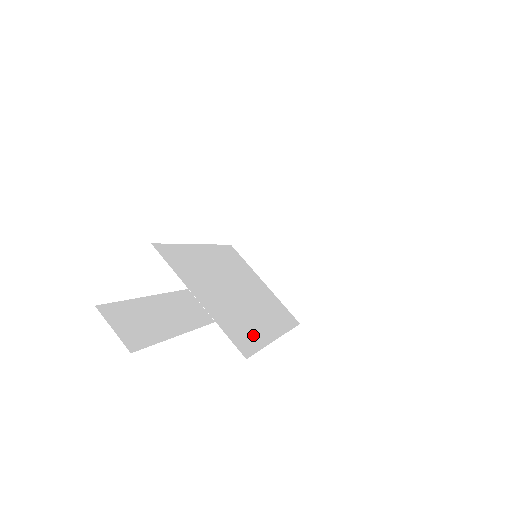
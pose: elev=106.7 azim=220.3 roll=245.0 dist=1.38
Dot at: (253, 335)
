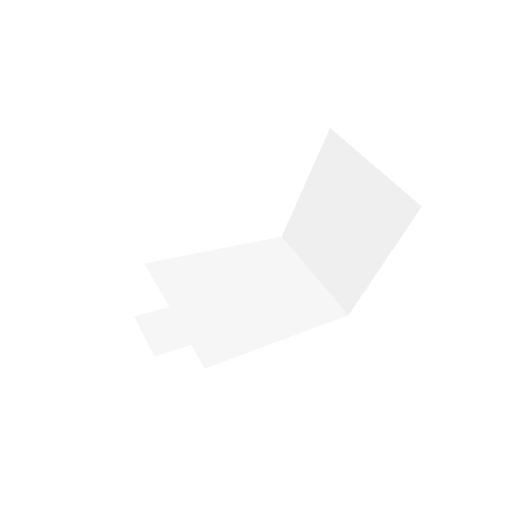
Dot at: (239, 340)
